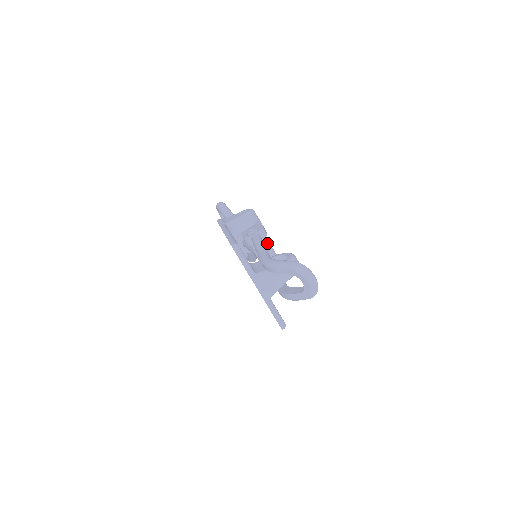
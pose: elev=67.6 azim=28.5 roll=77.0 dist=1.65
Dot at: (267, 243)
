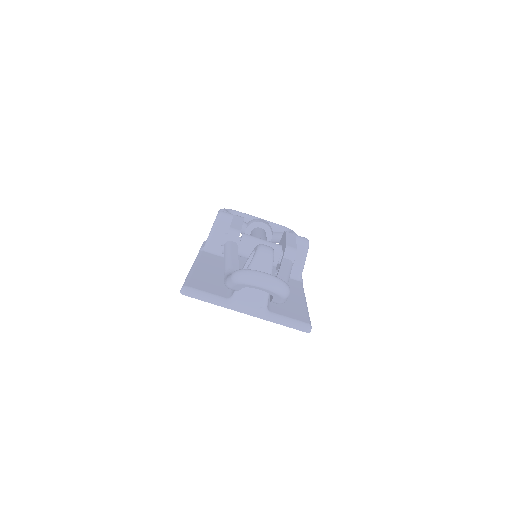
Dot at: (247, 241)
